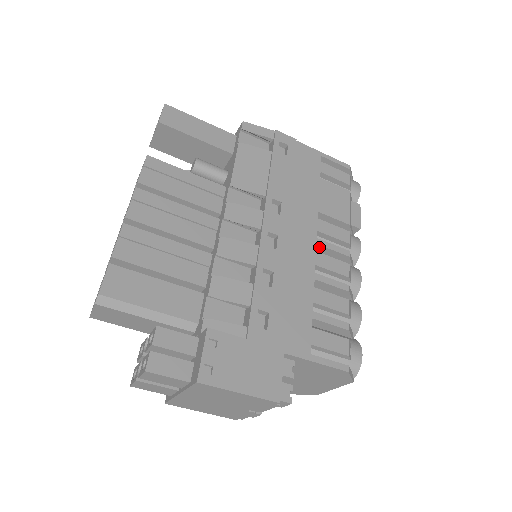
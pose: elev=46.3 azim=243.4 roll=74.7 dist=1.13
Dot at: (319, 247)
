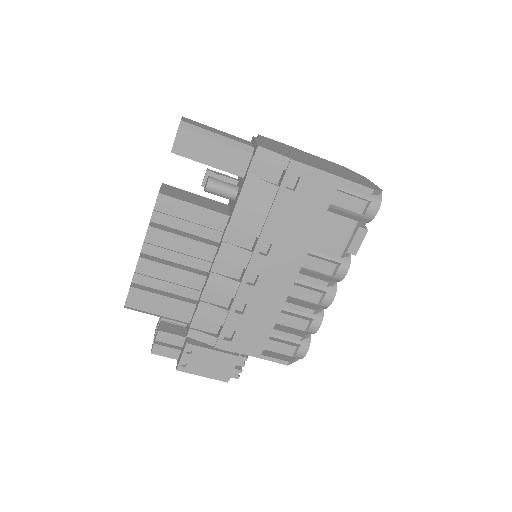
Dot at: (300, 278)
